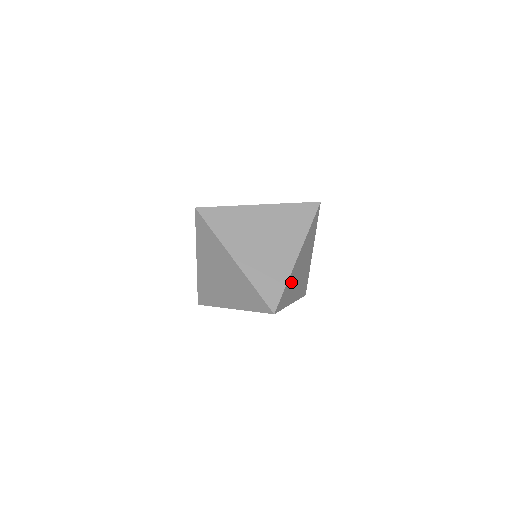
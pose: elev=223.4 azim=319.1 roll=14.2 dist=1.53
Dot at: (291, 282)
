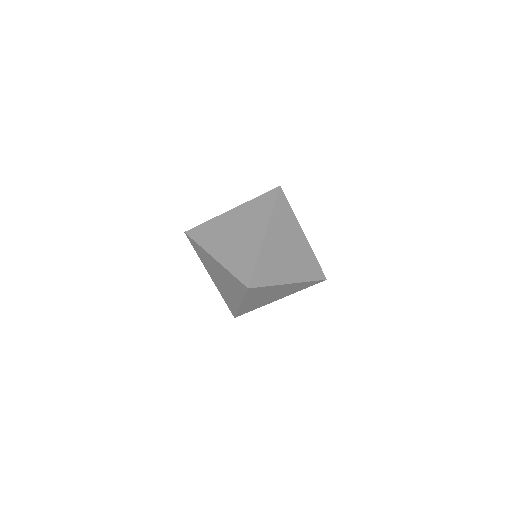
Dot at: occluded
